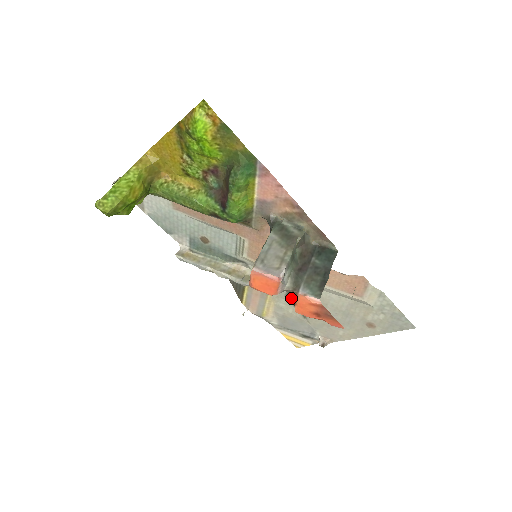
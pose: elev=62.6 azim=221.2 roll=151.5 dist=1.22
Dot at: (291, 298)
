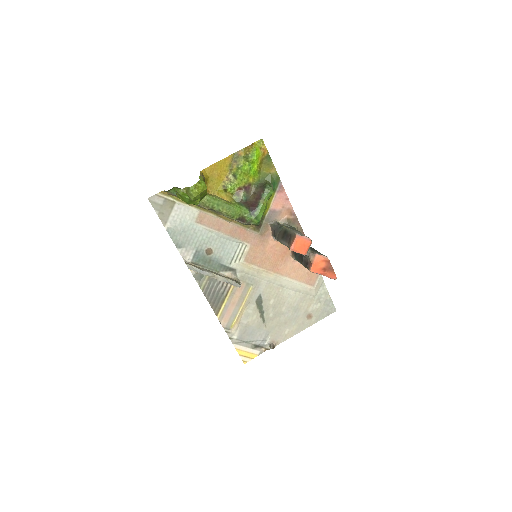
Dot at: (260, 302)
